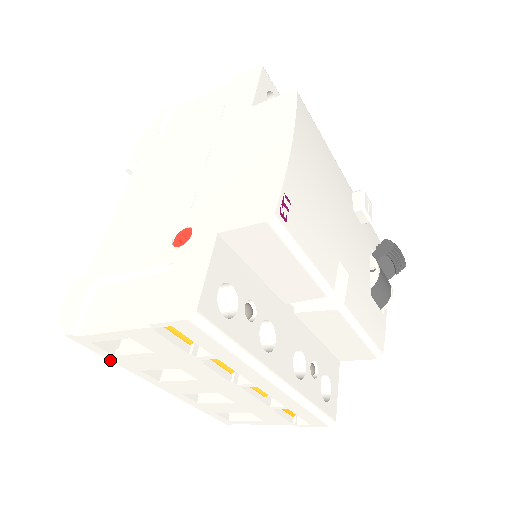
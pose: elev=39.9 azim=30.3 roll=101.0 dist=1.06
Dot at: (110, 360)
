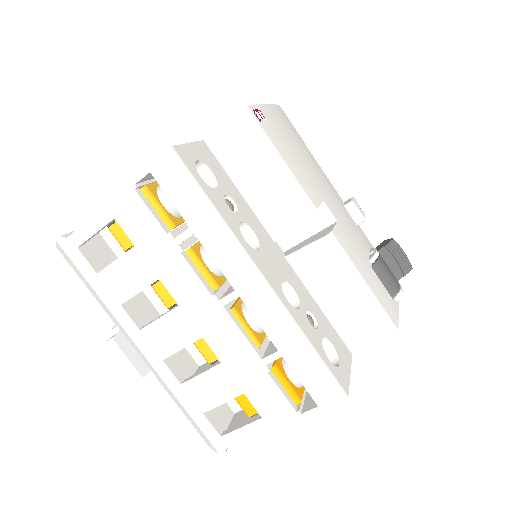
Dot at: (93, 288)
